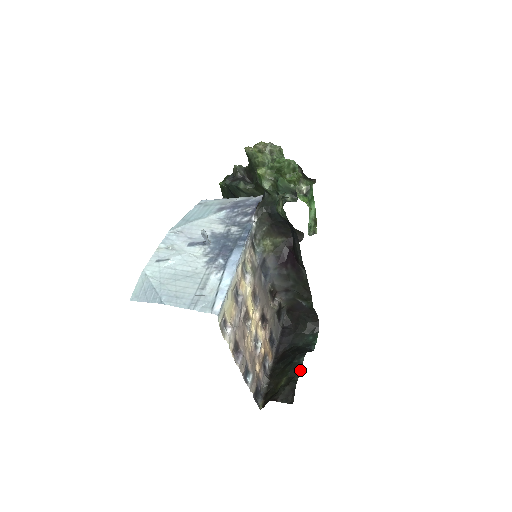
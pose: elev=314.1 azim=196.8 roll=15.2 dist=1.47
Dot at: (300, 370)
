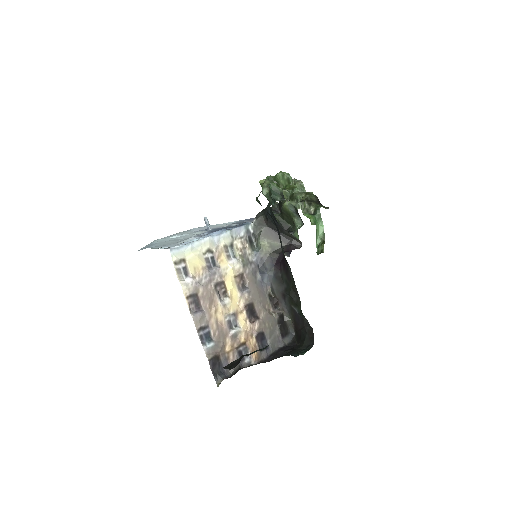
Dot at: (258, 350)
